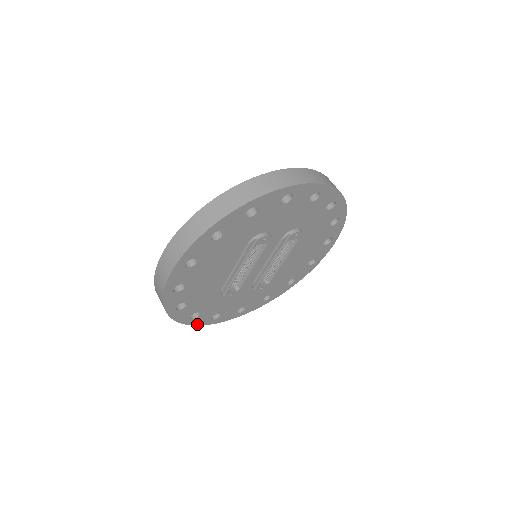
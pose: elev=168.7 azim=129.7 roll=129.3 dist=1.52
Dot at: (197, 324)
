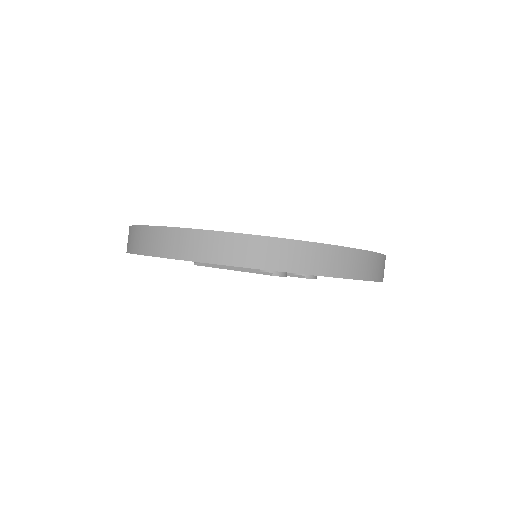
Dot at: occluded
